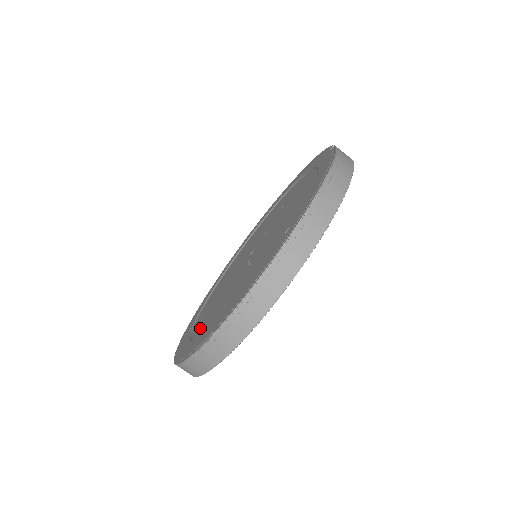
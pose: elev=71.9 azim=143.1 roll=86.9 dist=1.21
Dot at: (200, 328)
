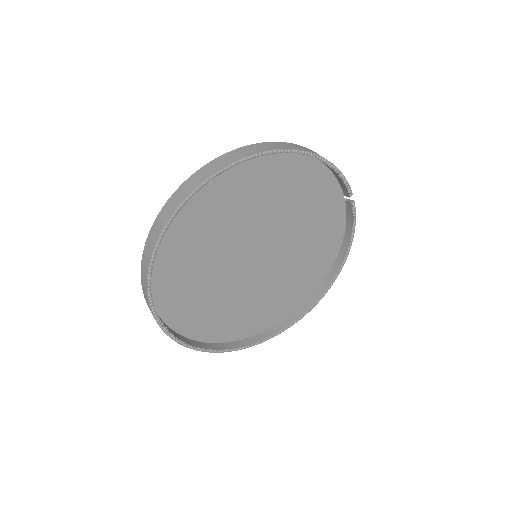
Dot at: occluded
